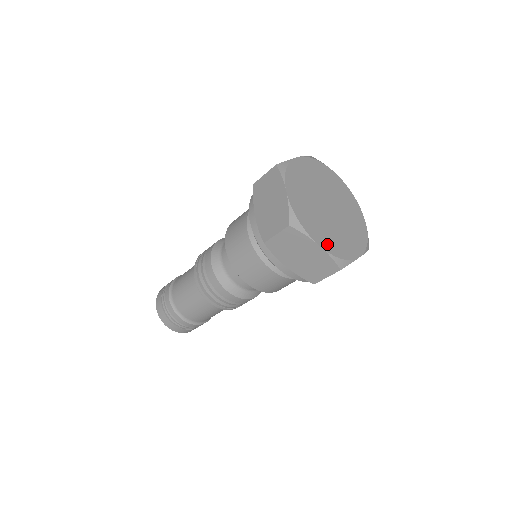
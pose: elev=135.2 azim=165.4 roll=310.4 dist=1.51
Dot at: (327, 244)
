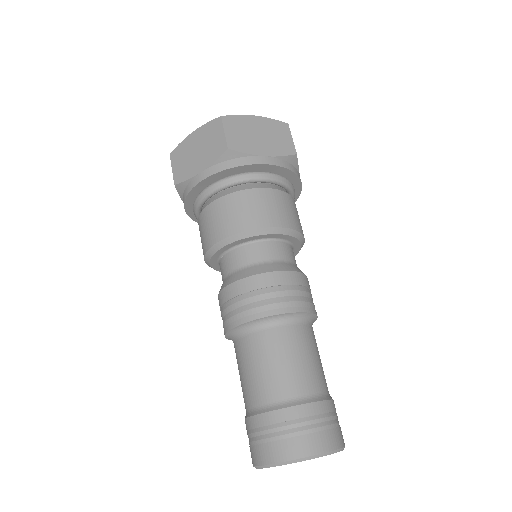
Dot at: occluded
